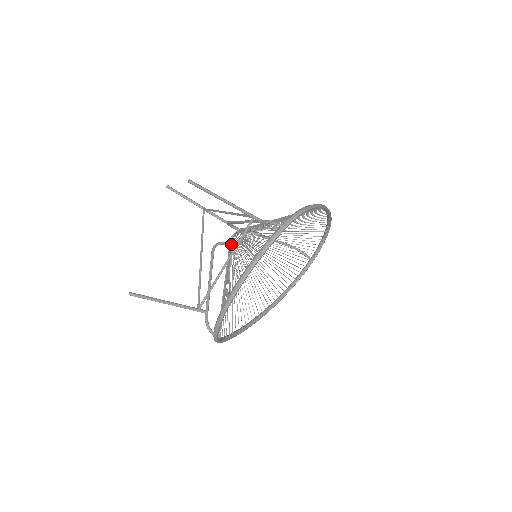
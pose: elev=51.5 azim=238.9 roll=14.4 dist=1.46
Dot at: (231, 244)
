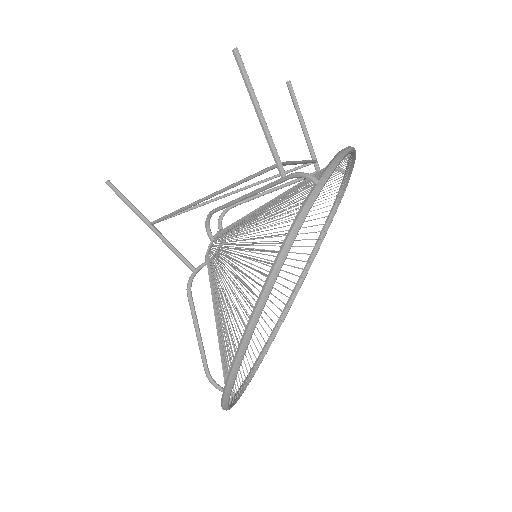
Dot at: occluded
